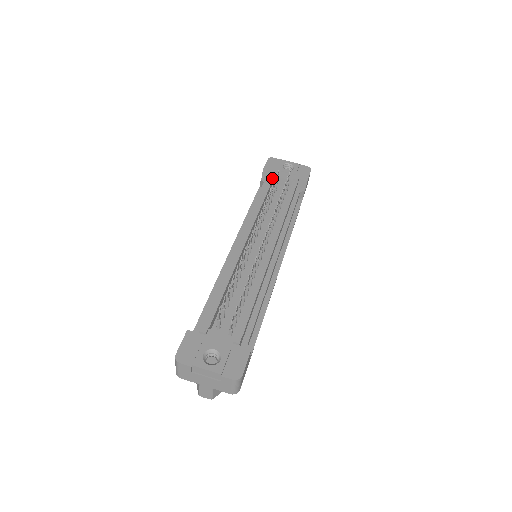
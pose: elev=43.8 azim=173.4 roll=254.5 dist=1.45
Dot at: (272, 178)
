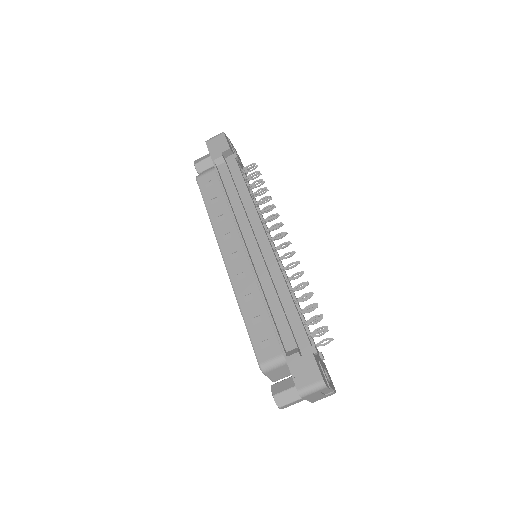
Dot at: occluded
